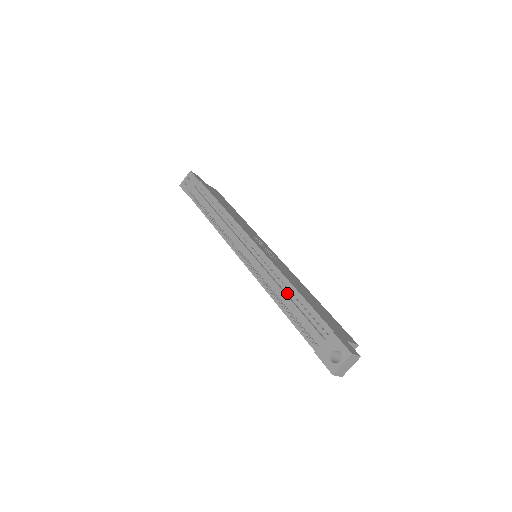
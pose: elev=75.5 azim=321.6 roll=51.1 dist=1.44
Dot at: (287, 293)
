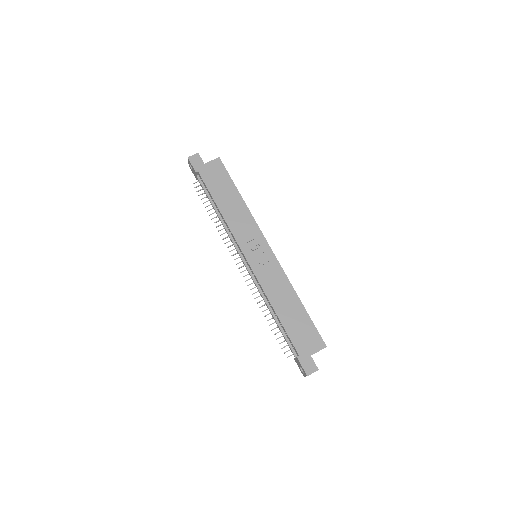
Dot at: (273, 311)
